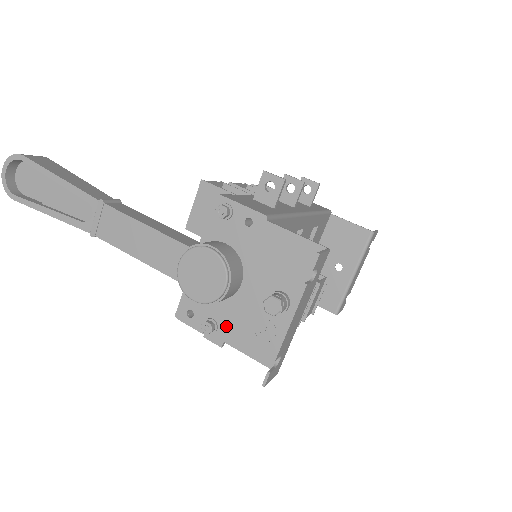
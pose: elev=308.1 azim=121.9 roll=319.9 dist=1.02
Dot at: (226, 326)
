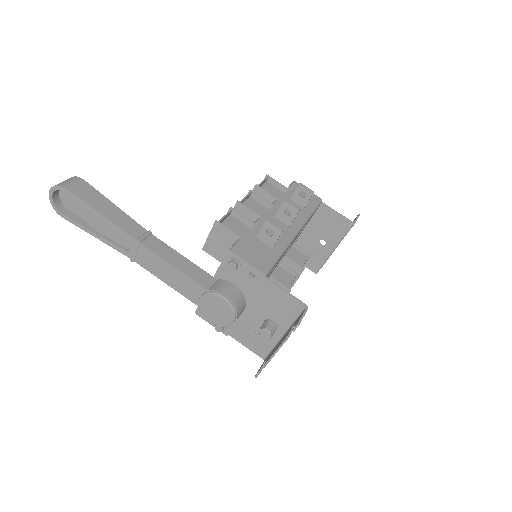
Dot at: (232, 328)
